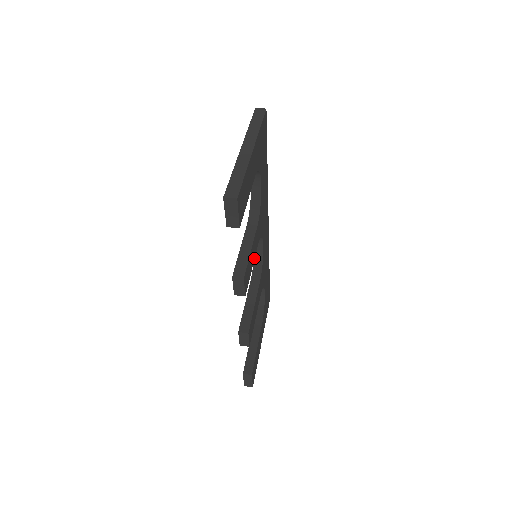
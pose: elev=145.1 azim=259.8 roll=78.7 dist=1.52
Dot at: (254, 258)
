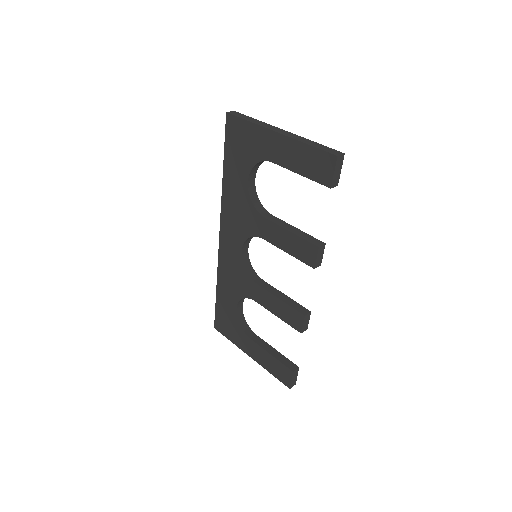
Dot at: occluded
